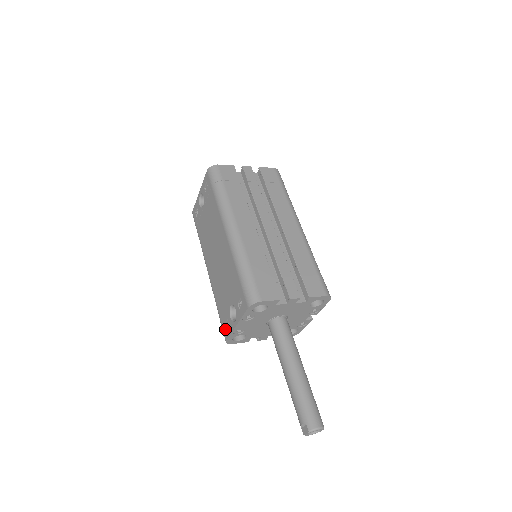
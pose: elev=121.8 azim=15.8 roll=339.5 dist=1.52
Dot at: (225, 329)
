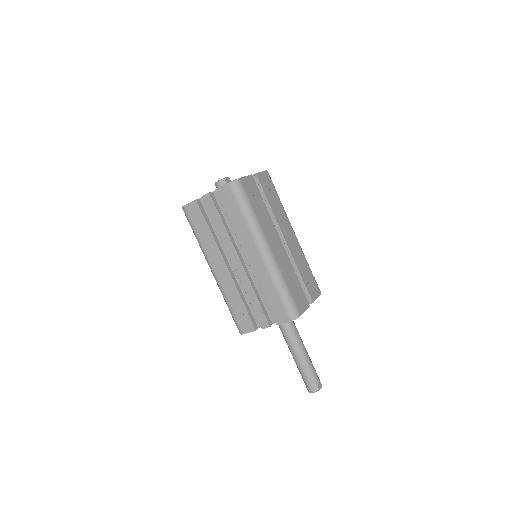
Dot at: occluded
